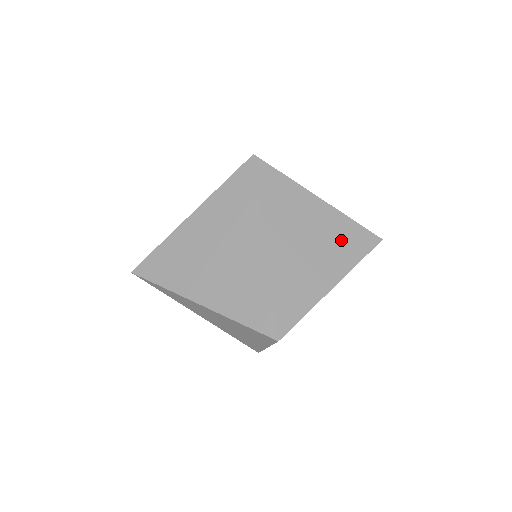
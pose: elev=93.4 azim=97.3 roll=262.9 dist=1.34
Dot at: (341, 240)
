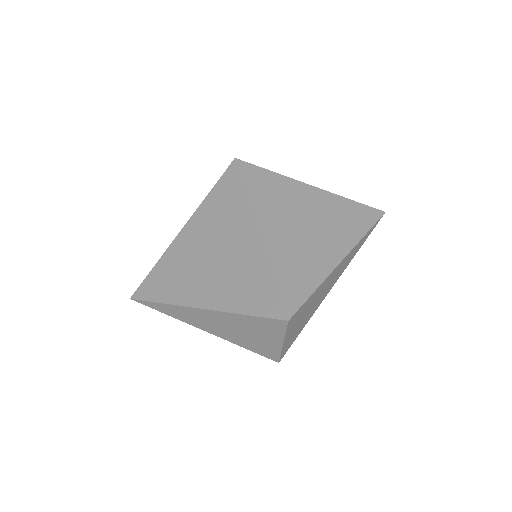
Dot at: (340, 218)
